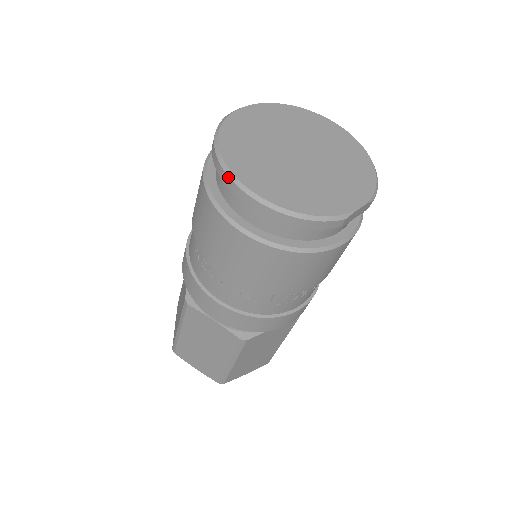
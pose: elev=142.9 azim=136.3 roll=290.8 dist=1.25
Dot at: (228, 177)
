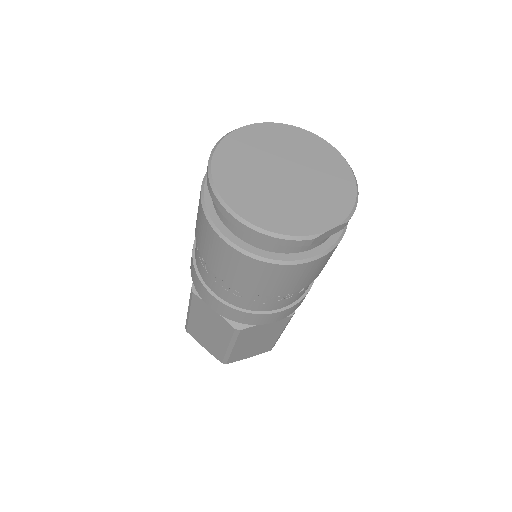
Dot at: (214, 194)
